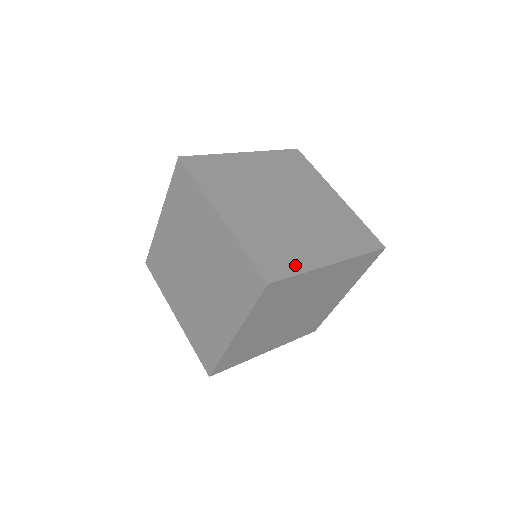
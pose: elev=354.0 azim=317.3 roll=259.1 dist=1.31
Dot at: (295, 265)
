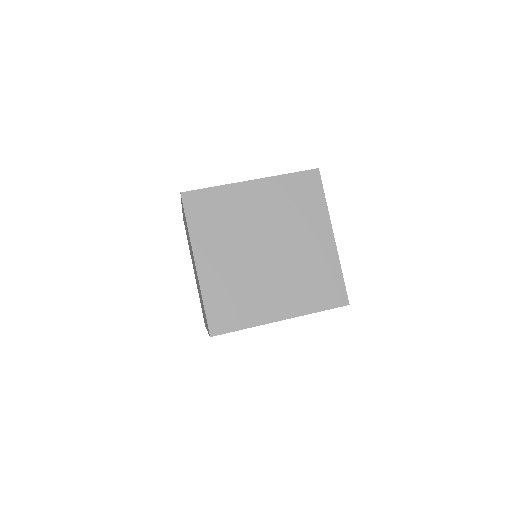
Dot at: occluded
